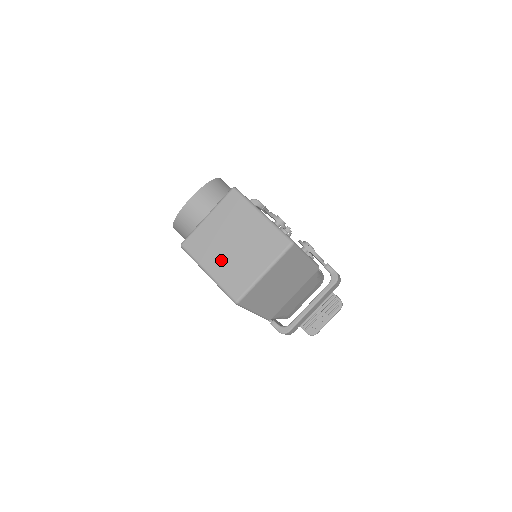
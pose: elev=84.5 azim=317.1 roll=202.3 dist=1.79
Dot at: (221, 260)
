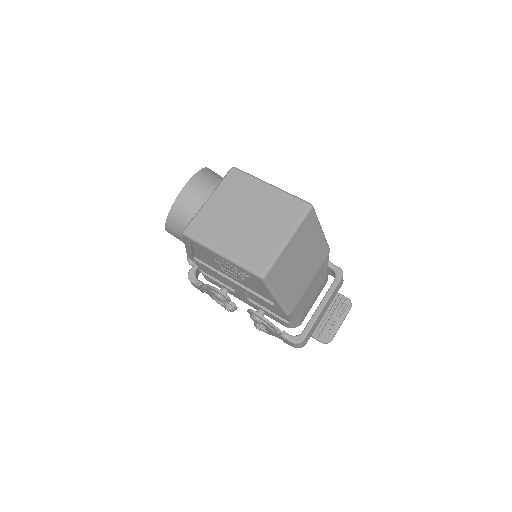
Dot at: (235, 237)
